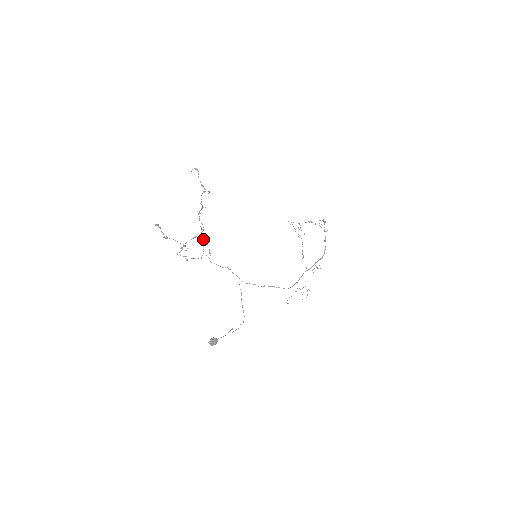
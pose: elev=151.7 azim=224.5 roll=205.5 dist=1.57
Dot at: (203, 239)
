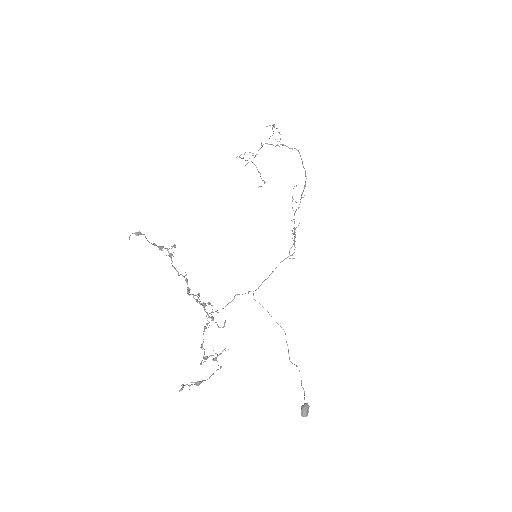
Dot at: occluded
